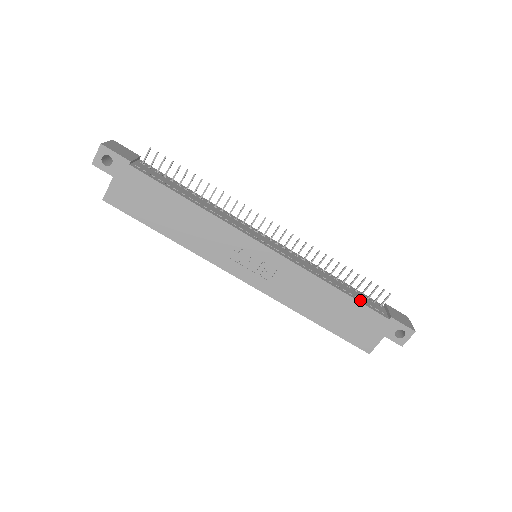
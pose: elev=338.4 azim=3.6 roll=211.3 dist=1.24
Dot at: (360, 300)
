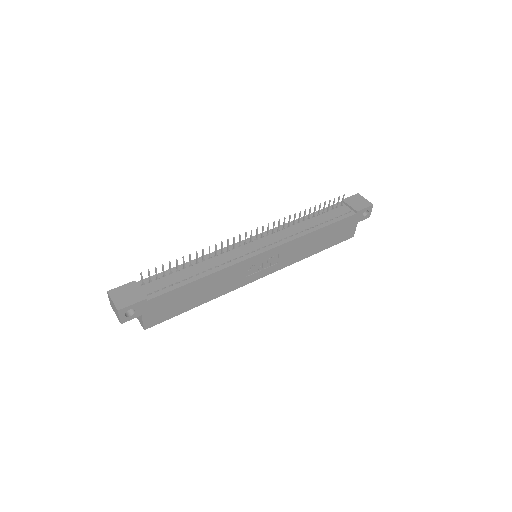
Dot at: (334, 220)
